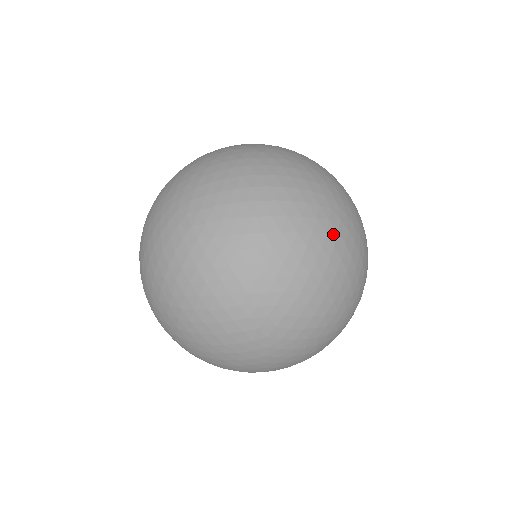
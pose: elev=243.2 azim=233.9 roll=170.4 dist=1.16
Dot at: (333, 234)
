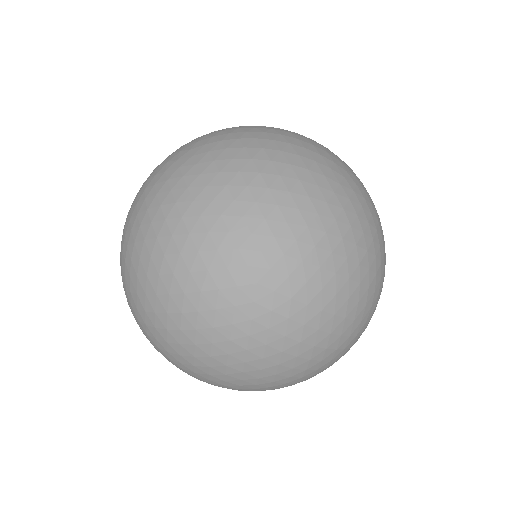
Dot at: (353, 344)
